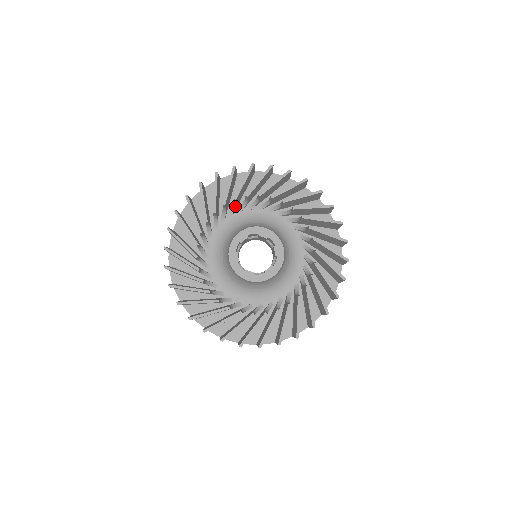
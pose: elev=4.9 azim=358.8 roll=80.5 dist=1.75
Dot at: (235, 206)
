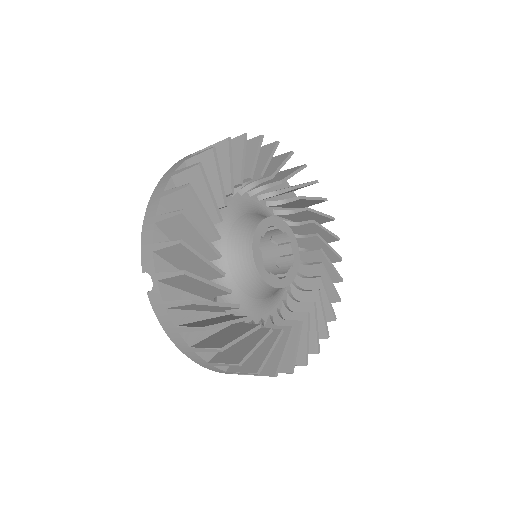
Dot at: occluded
